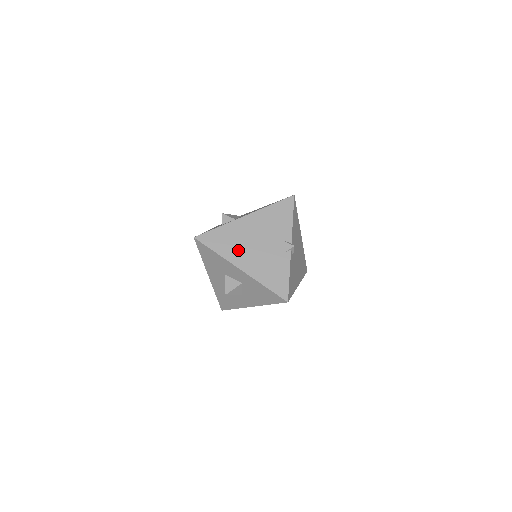
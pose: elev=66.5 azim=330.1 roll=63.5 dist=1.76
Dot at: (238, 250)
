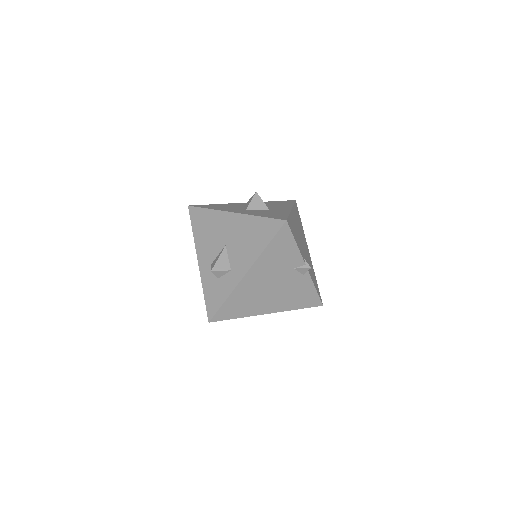
Dot at: (257, 303)
